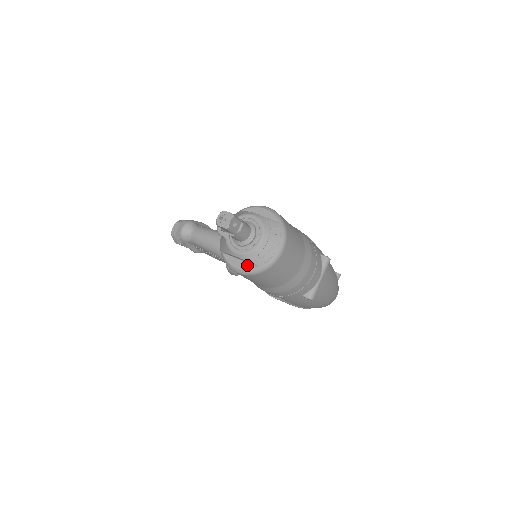
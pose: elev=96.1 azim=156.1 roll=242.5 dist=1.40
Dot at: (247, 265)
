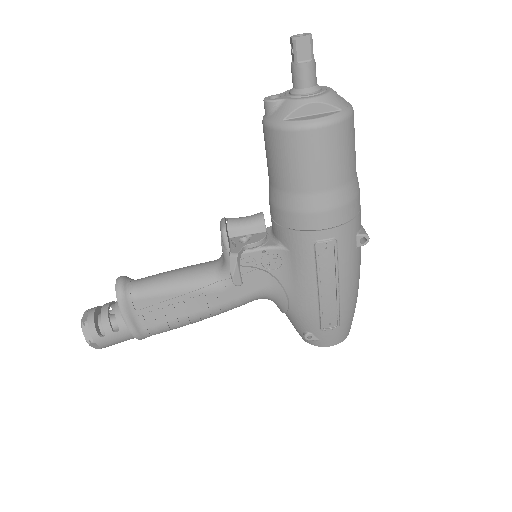
Dot at: (326, 114)
